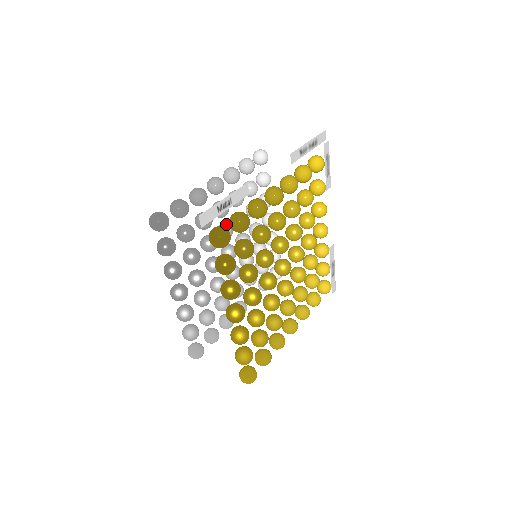
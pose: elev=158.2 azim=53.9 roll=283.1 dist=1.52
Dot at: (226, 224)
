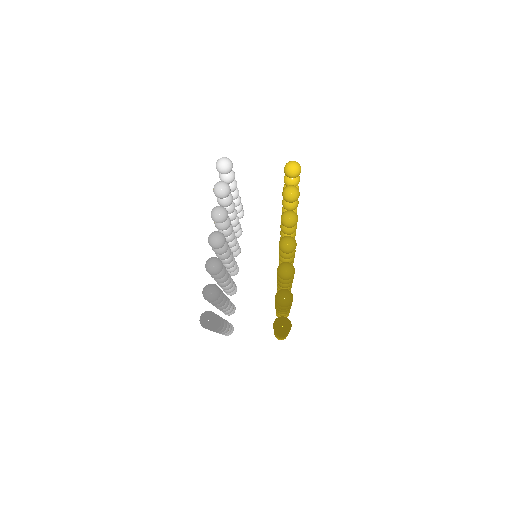
Dot at: occluded
